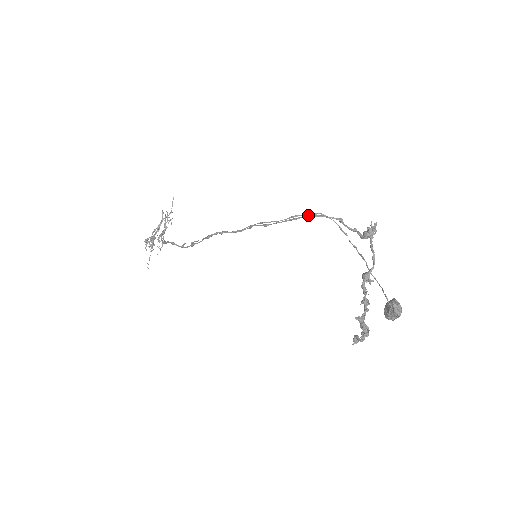
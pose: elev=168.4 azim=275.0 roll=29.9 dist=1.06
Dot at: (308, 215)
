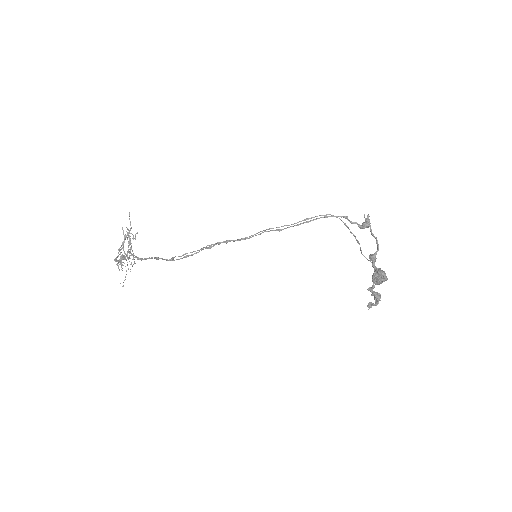
Dot at: (320, 217)
